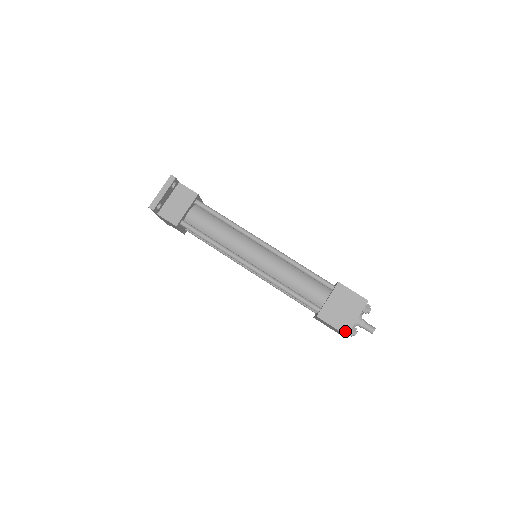
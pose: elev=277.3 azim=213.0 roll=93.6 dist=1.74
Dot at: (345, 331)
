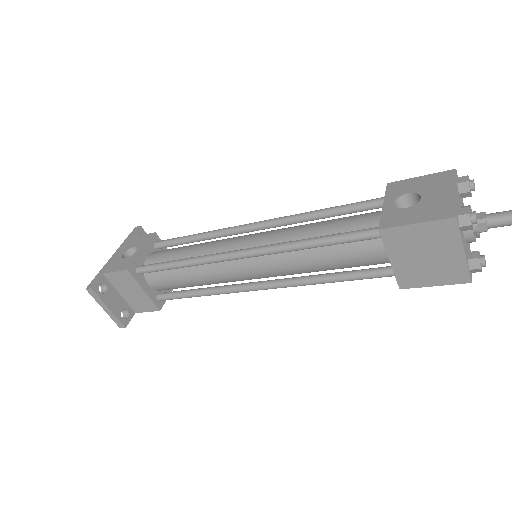
Dot at: (461, 279)
